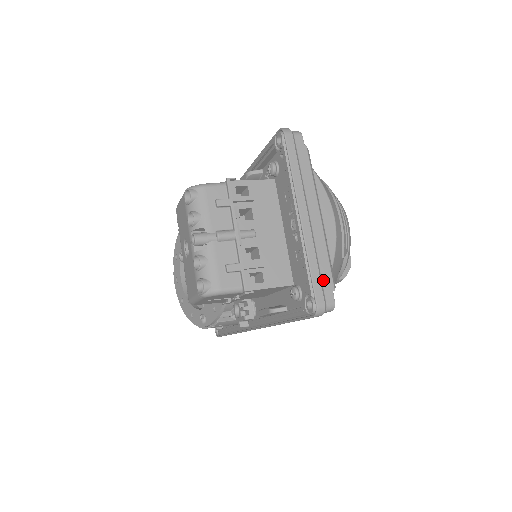
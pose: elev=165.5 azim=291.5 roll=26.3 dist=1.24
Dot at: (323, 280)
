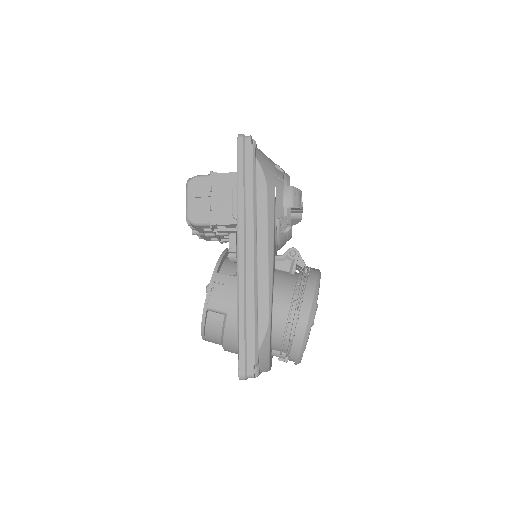
Dot at: occluded
